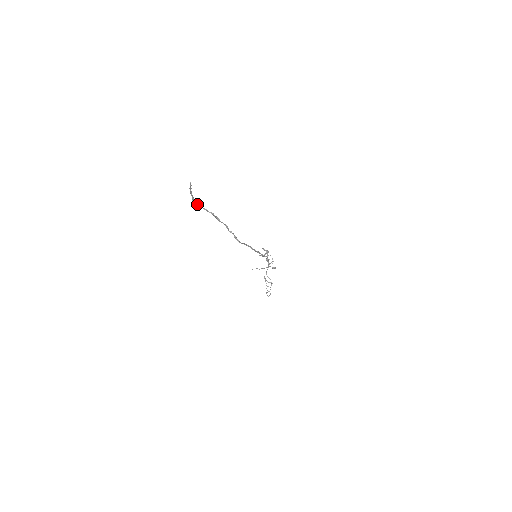
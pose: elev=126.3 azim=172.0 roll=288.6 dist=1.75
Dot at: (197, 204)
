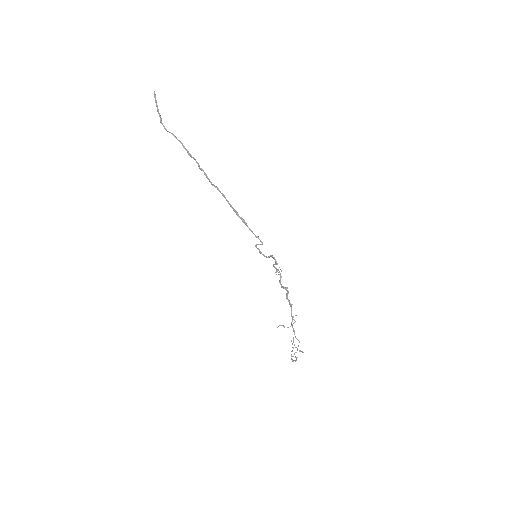
Dot at: (166, 129)
